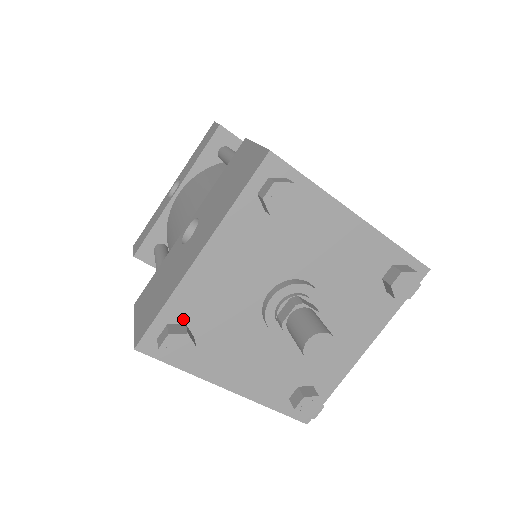
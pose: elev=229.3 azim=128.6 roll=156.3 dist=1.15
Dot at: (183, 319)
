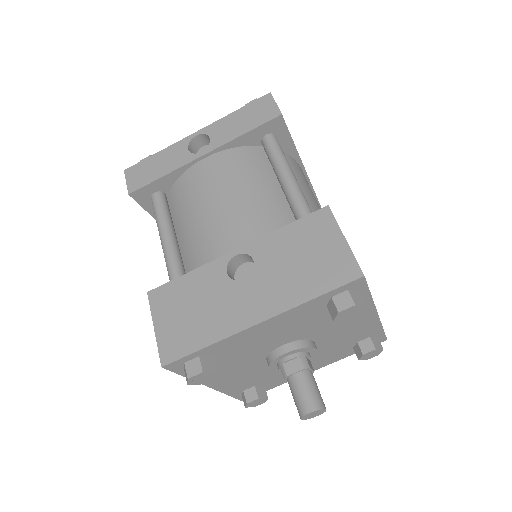
Dot at: (213, 354)
